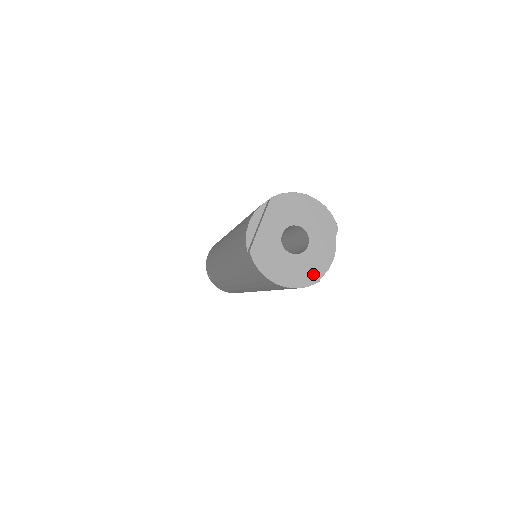
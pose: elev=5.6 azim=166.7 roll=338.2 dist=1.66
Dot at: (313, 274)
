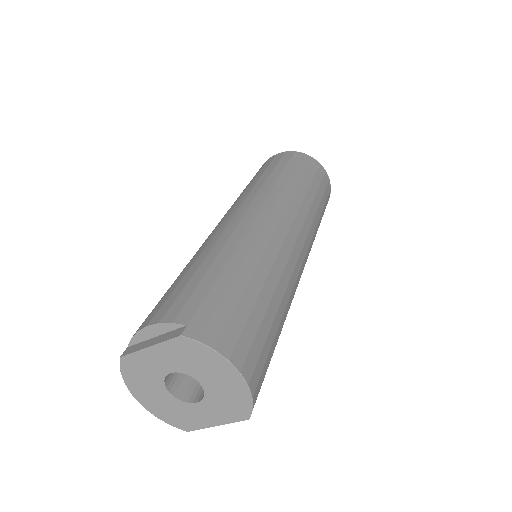
Dot at: (184, 423)
